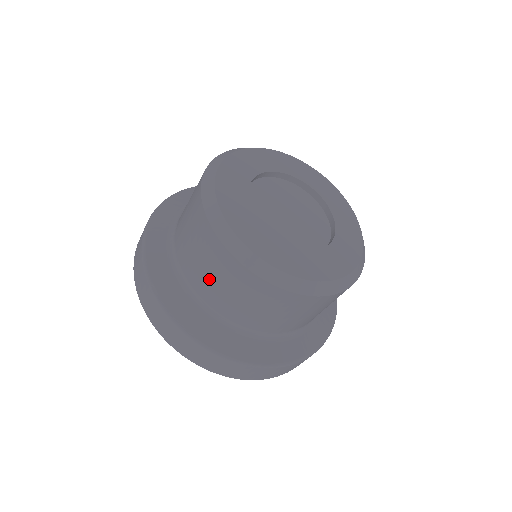
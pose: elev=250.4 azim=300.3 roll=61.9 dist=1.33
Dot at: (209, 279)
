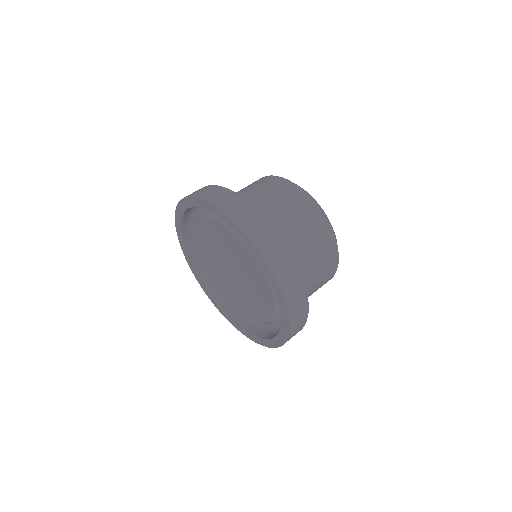
Dot at: (271, 198)
